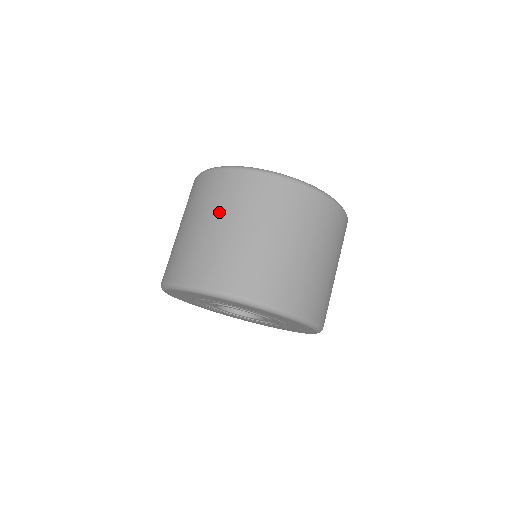
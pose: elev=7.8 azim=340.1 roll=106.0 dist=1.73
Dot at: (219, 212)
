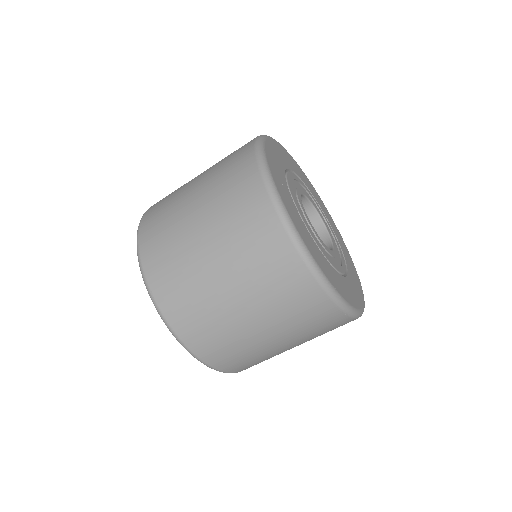
Dot at: (207, 188)
